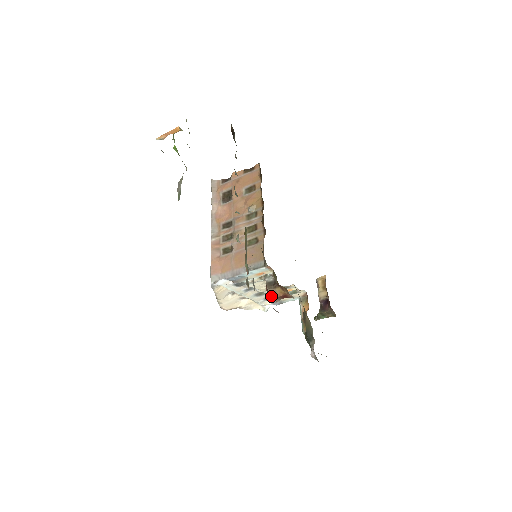
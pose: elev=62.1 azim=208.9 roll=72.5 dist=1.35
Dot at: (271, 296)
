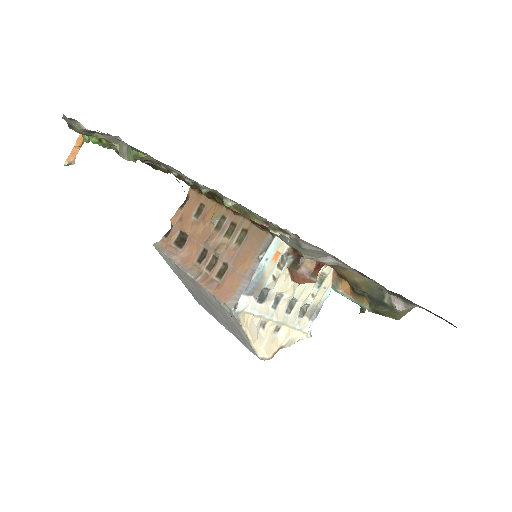
Dot at: (305, 276)
